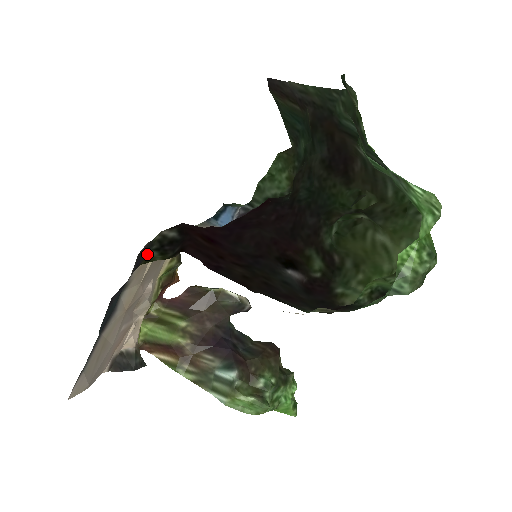
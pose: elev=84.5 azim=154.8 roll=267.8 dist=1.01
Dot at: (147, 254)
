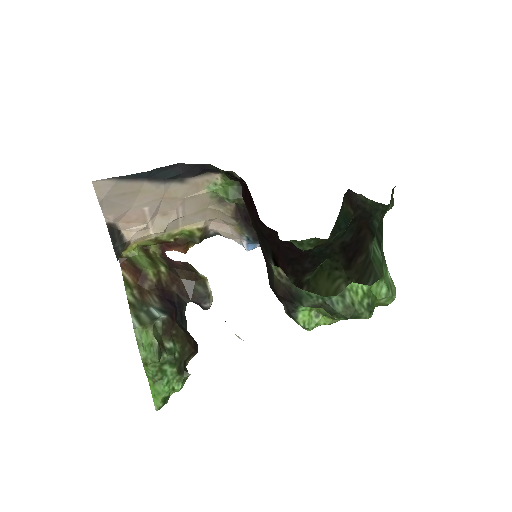
Dot at: (217, 169)
